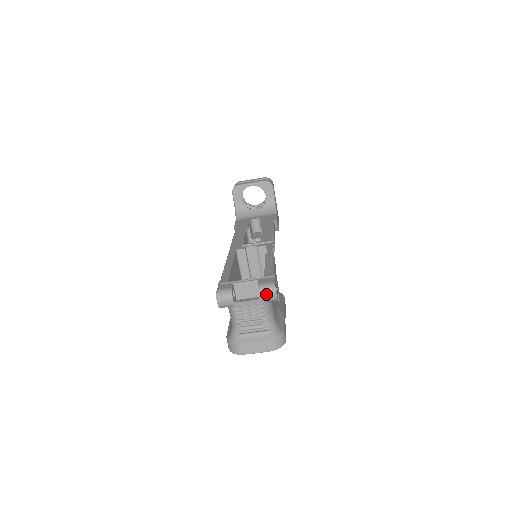
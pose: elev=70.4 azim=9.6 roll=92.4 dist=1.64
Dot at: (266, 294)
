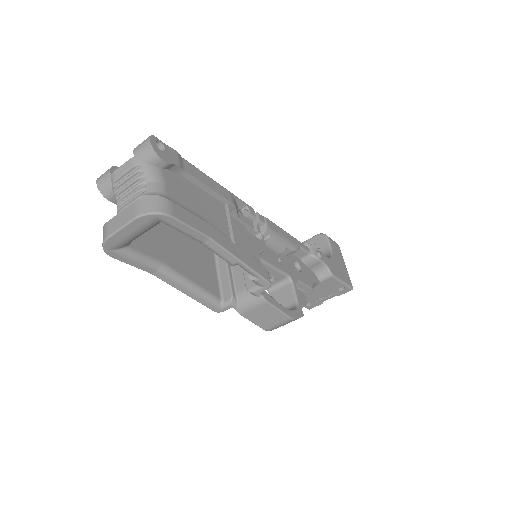
Dot at: (140, 146)
